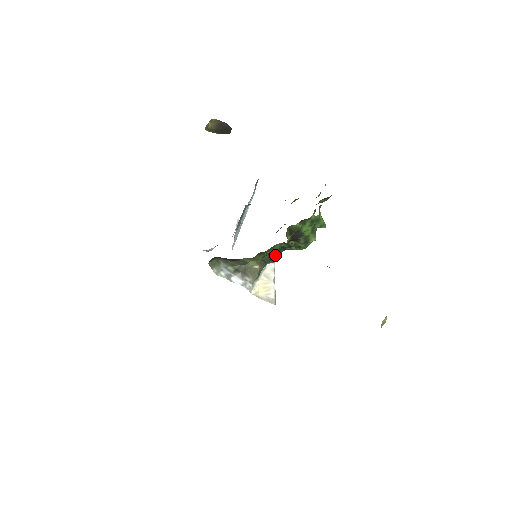
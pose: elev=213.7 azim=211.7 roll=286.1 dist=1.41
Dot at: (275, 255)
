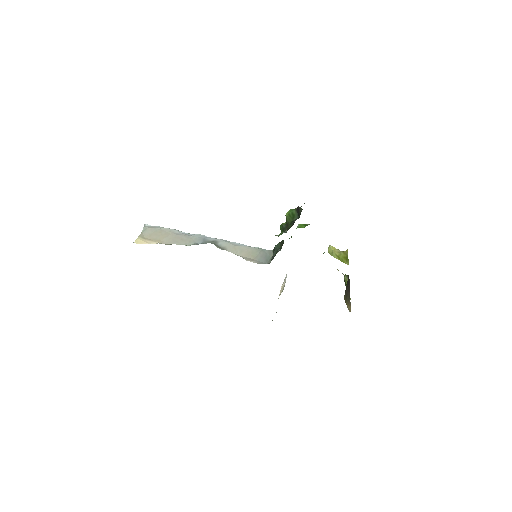
Dot at: occluded
